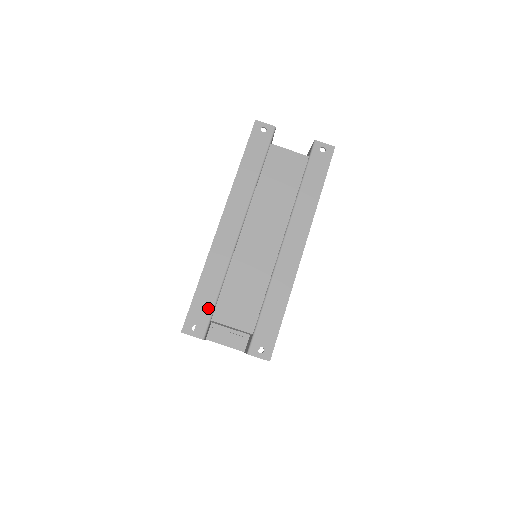
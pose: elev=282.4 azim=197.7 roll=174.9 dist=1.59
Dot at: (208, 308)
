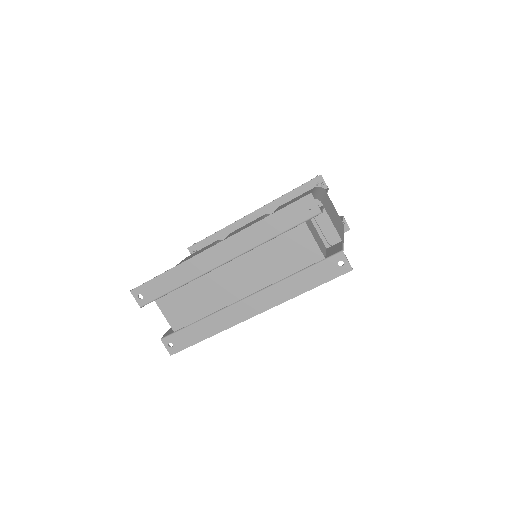
Dot at: (158, 293)
